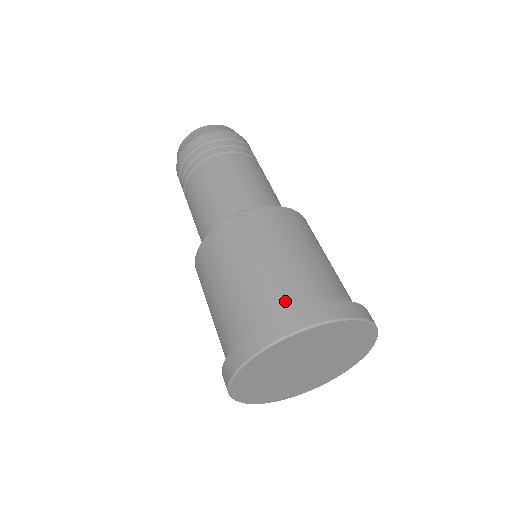
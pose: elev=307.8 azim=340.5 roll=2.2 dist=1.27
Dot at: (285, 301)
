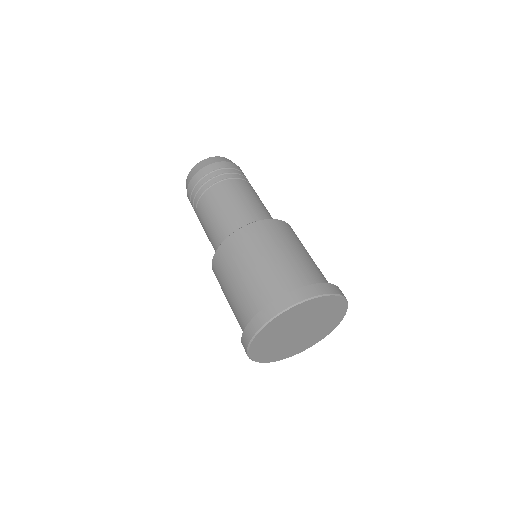
Dot at: (314, 278)
